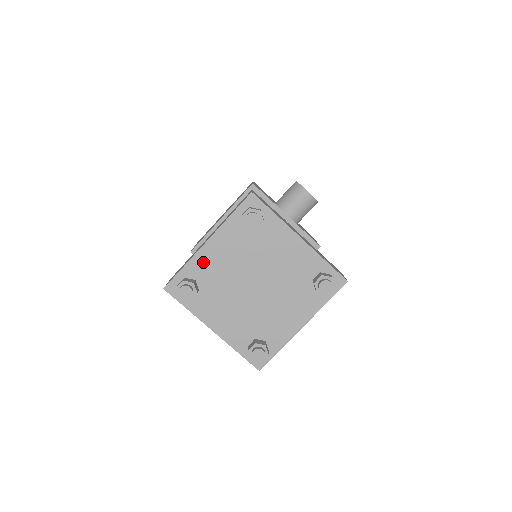
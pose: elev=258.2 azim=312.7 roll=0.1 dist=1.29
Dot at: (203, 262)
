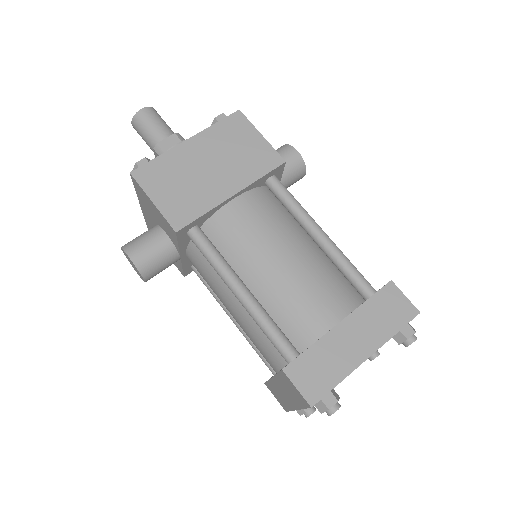
Dot at: occluded
